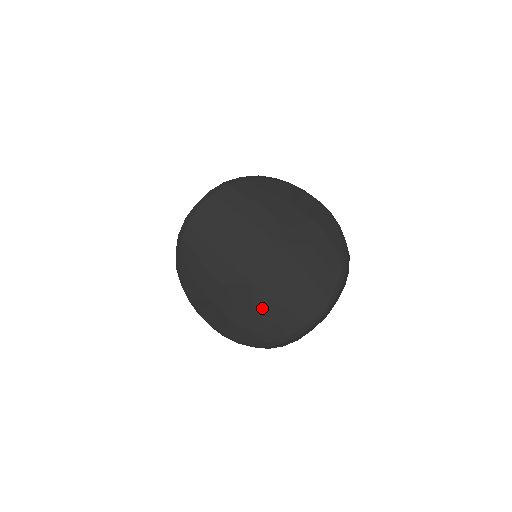
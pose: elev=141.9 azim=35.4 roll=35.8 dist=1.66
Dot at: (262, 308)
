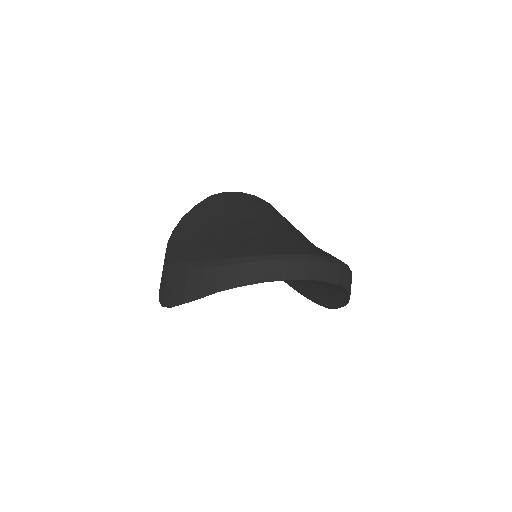
Dot at: (246, 240)
